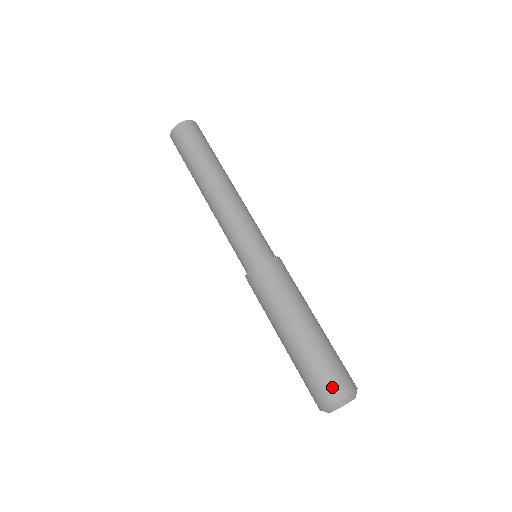
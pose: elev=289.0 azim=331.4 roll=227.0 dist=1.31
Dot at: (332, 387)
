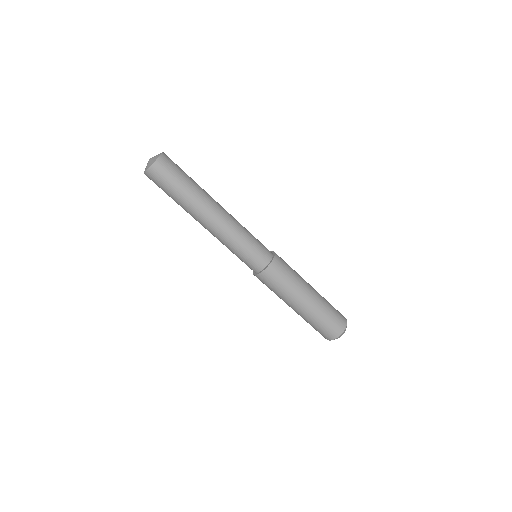
Dot at: (322, 335)
